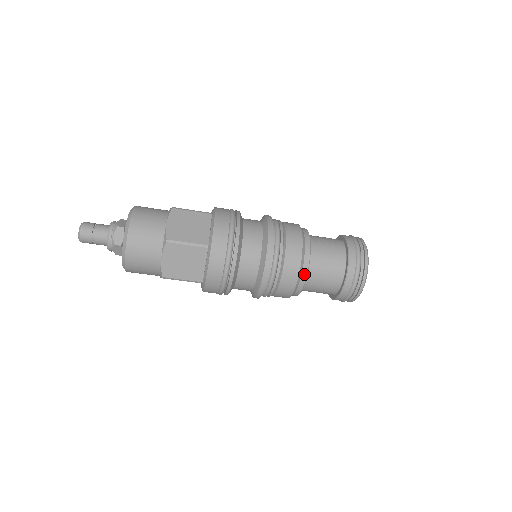
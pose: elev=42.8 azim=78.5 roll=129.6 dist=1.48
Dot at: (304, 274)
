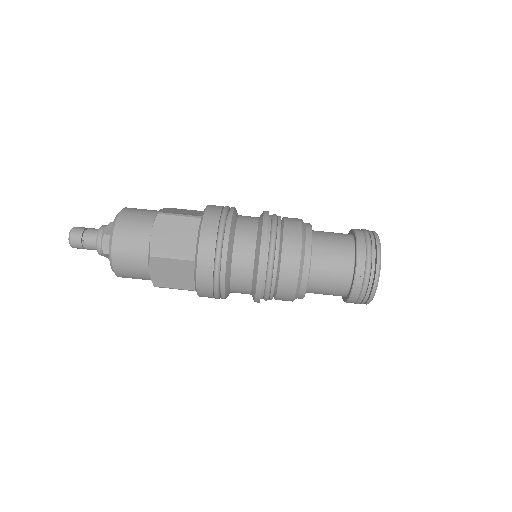
Dot at: (308, 244)
